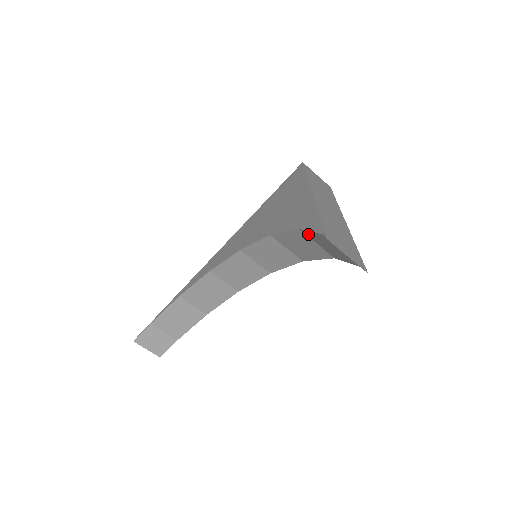
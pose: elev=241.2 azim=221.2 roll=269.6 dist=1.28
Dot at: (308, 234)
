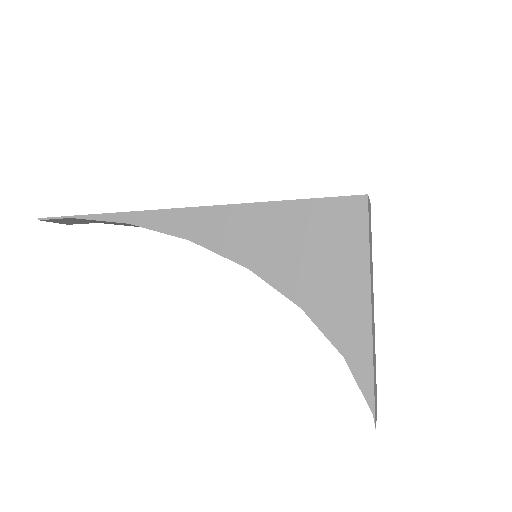
Dot at: (349, 365)
